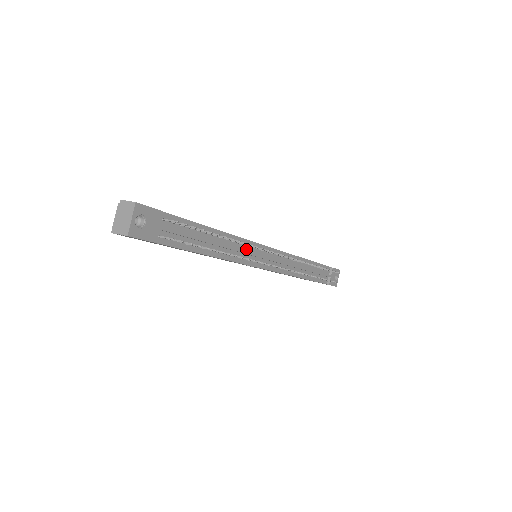
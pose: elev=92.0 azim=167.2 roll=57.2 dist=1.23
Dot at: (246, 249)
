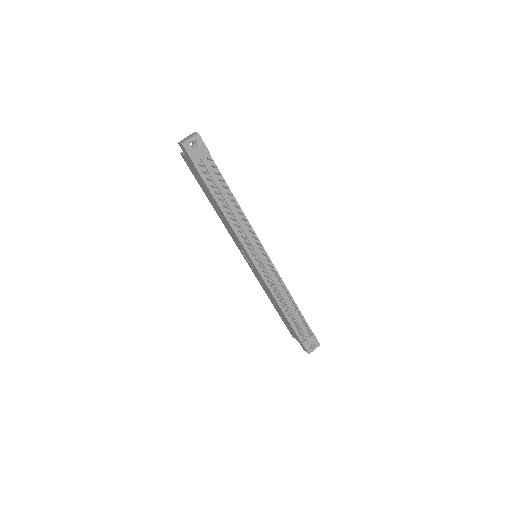
Dot at: (248, 234)
